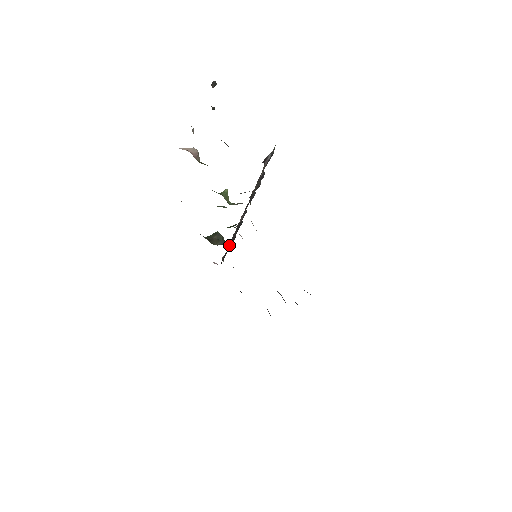
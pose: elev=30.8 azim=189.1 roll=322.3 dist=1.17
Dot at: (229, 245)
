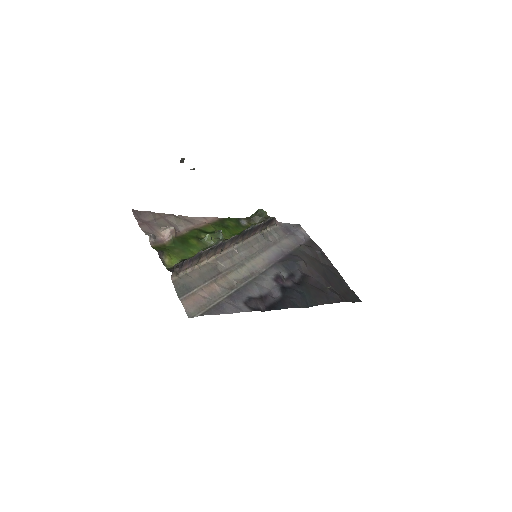
Dot at: (258, 229)
